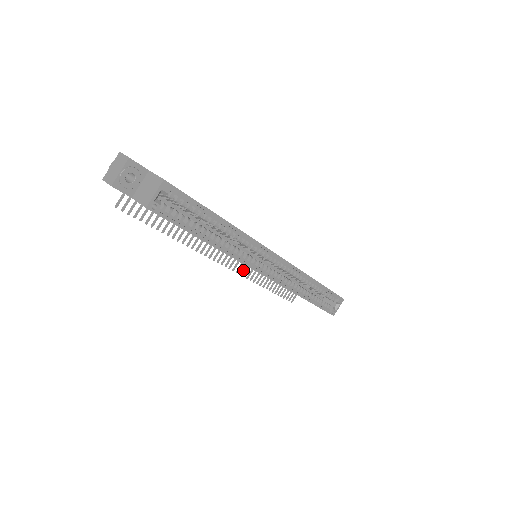
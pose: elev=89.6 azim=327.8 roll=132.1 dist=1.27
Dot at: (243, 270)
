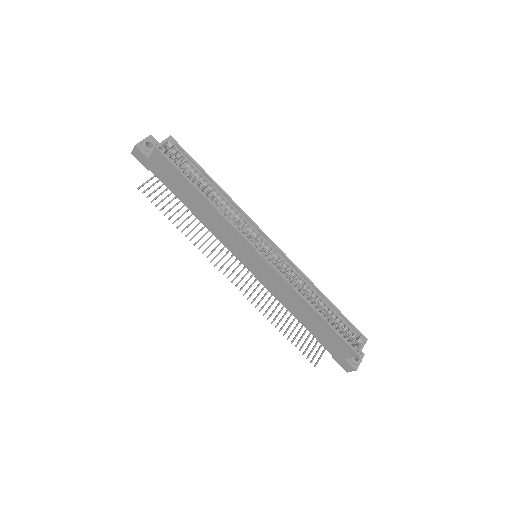
Dot at: (251, 295)
